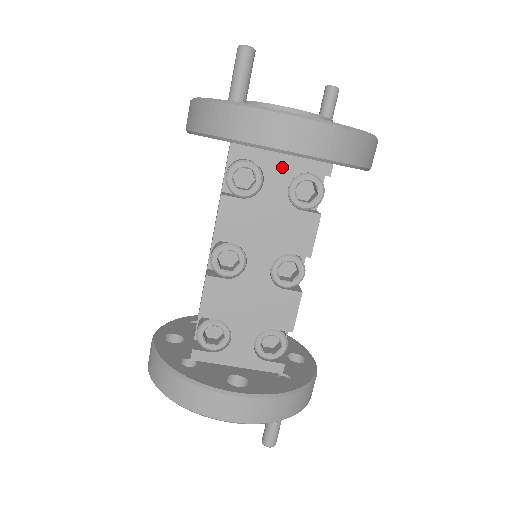
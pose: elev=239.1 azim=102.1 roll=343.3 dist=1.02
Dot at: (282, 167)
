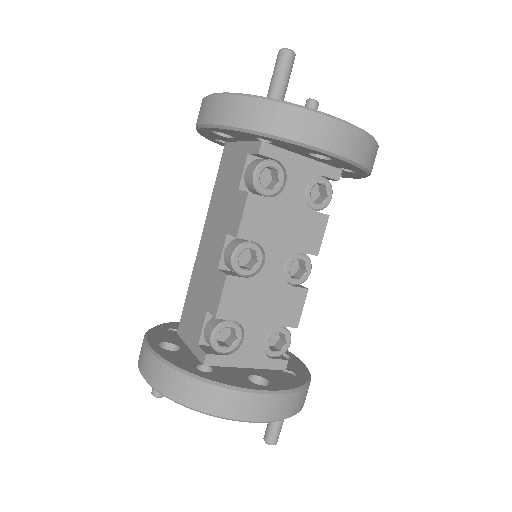
Dot at: (303, 169)
